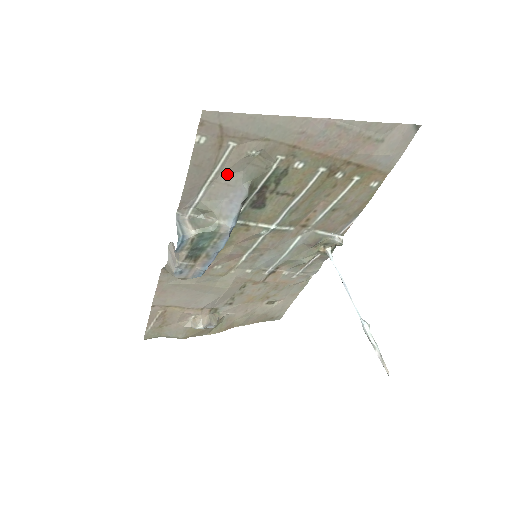
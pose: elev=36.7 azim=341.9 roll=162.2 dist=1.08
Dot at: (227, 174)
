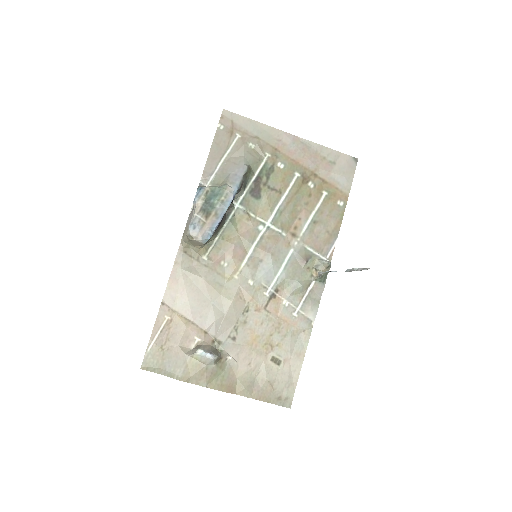
Dot at: (235, 157)
